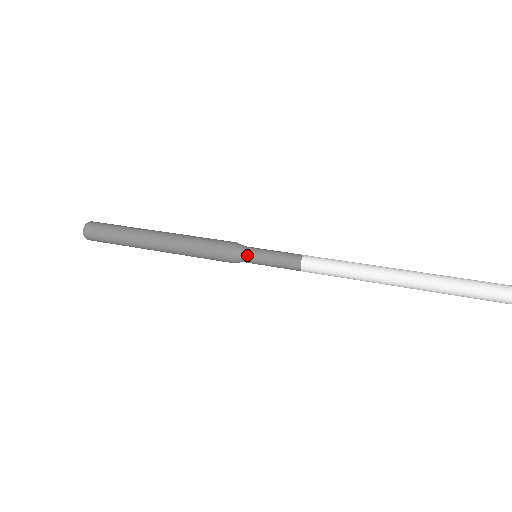
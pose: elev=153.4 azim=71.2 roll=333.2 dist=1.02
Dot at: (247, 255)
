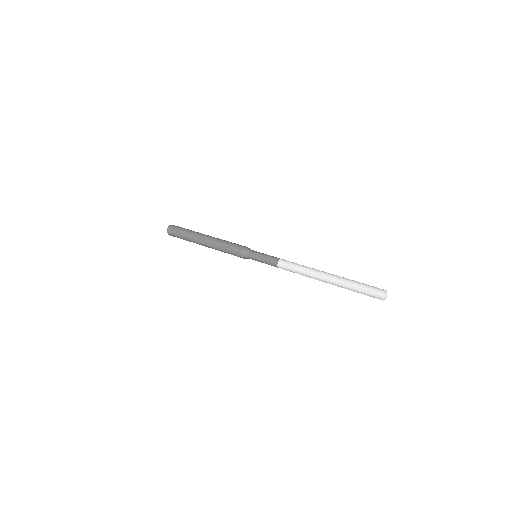
Dot at: (252, 251)
